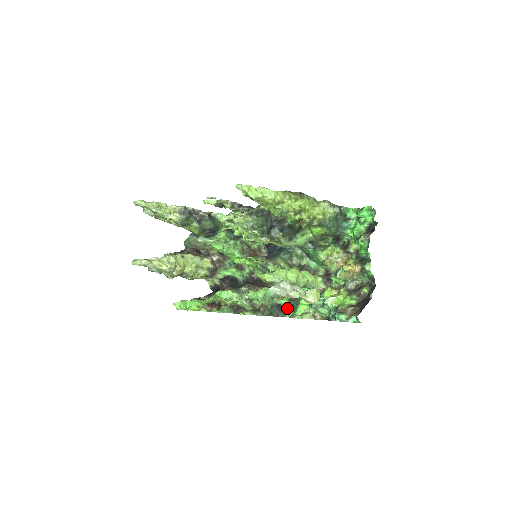
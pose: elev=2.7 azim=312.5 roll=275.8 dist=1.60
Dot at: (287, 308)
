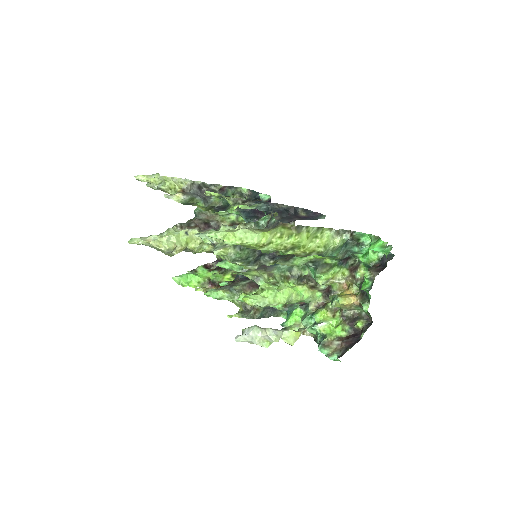
Dot at: occluded
